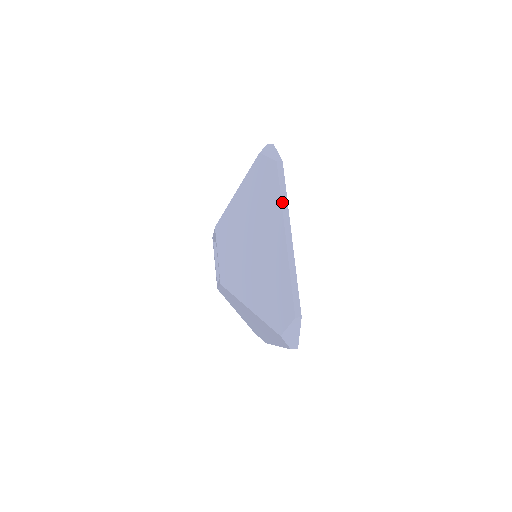
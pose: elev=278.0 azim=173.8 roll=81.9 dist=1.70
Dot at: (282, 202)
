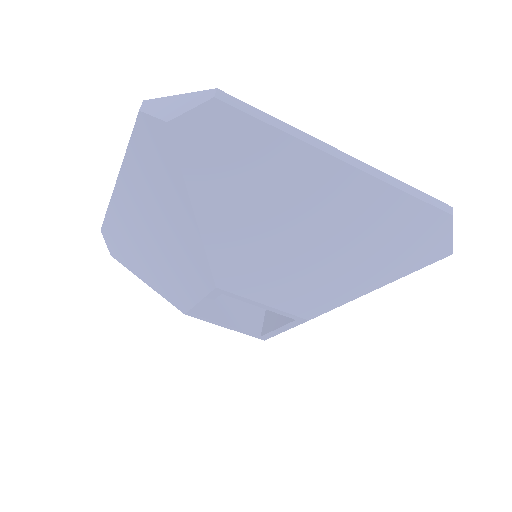
Dot at: (288, 133)
